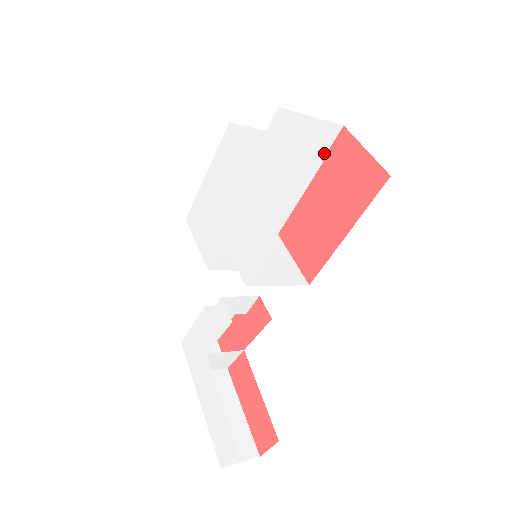
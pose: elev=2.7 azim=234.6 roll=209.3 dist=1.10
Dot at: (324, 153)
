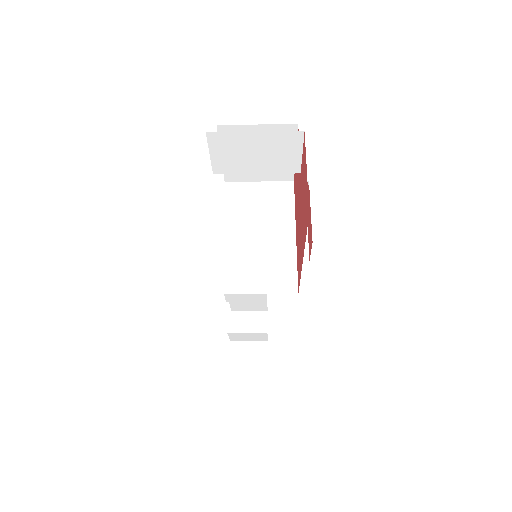
Dot at: (299, 158)
